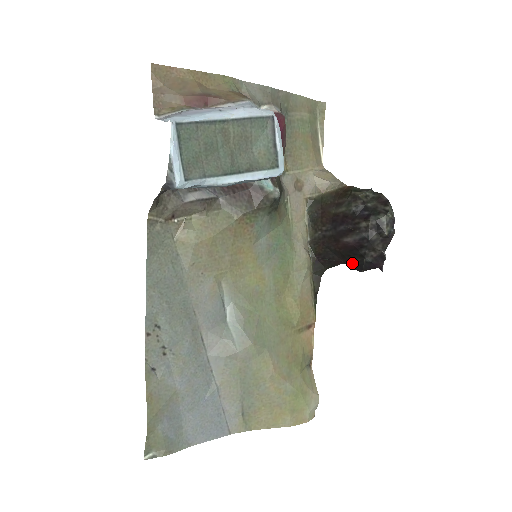
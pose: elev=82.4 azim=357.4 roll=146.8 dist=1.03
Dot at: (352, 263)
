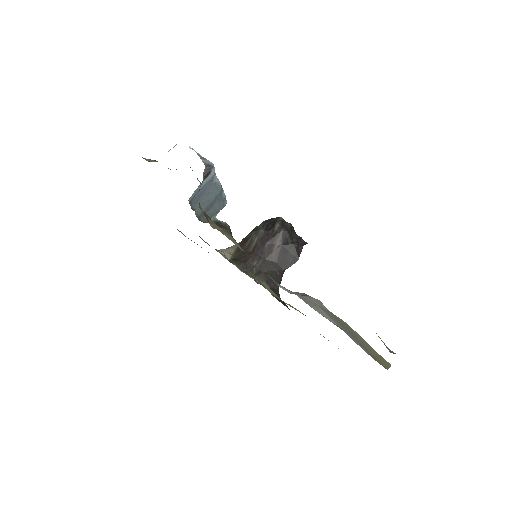
Dot at: (289, 261)
